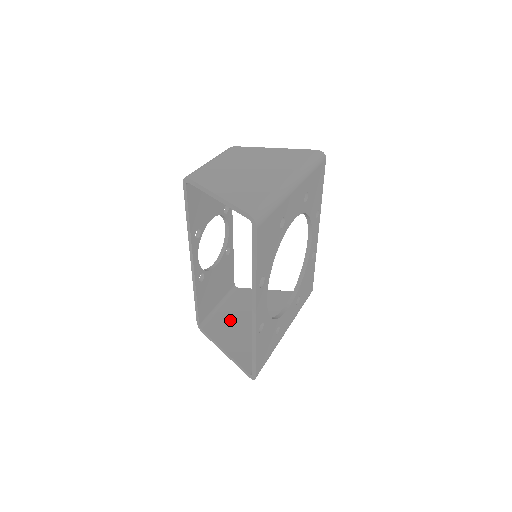
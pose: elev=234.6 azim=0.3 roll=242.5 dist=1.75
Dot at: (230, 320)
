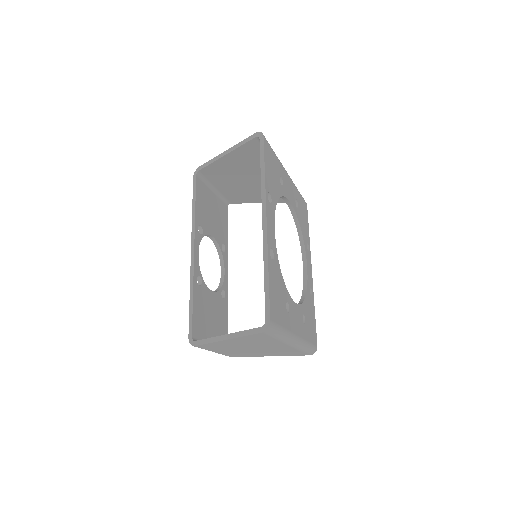
Dot at: occluded
